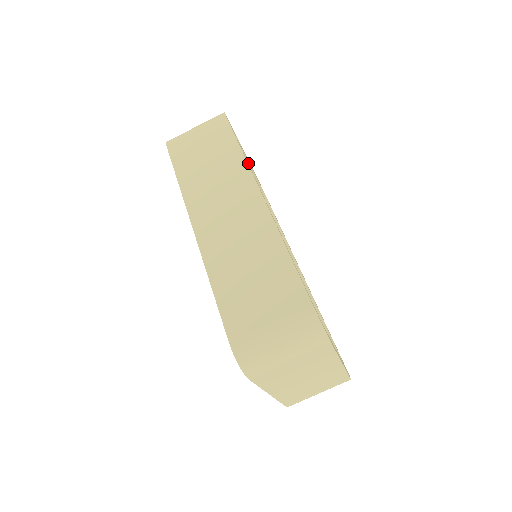
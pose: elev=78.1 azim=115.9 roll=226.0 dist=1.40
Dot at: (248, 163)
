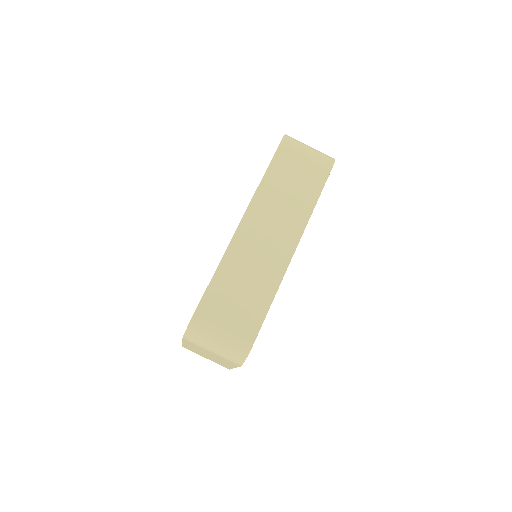
Dot at: occluded
